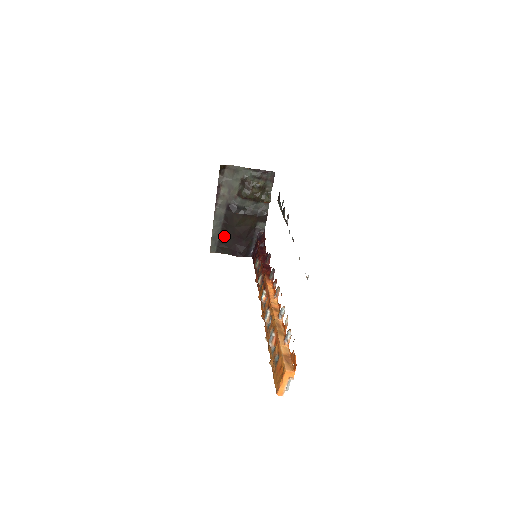
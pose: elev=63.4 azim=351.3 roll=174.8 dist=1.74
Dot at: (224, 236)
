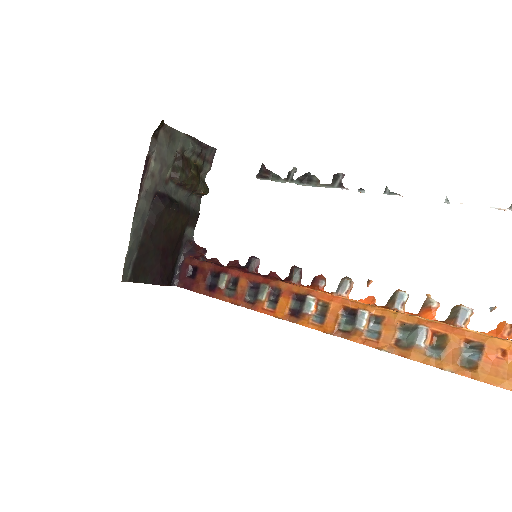
Dot at: (144, 249)
